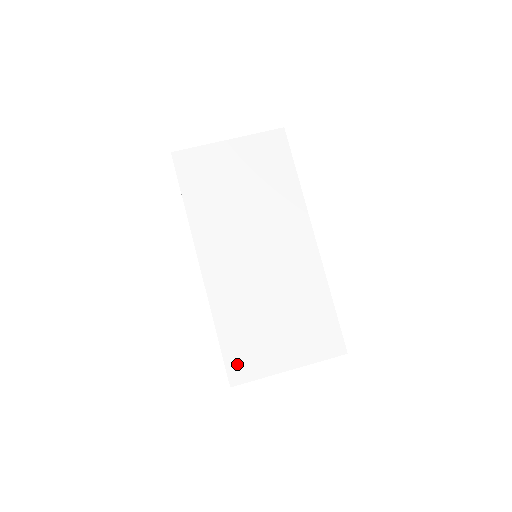
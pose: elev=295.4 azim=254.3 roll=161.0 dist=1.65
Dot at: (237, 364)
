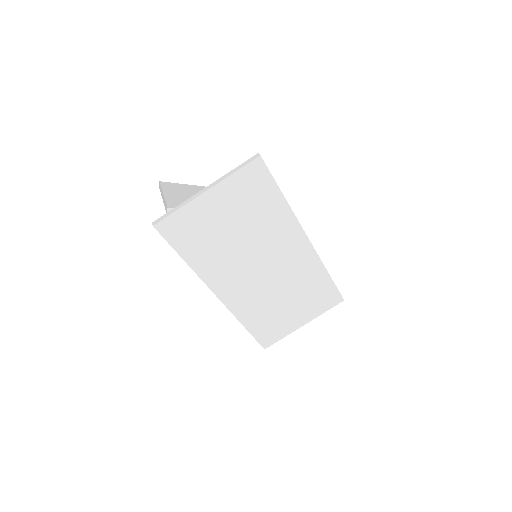
Dot at: (266, 337)
